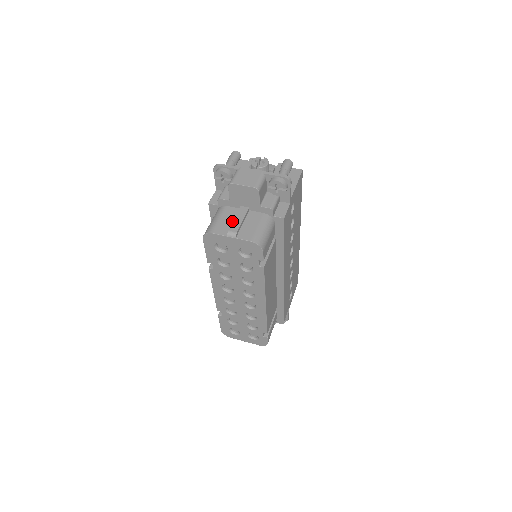
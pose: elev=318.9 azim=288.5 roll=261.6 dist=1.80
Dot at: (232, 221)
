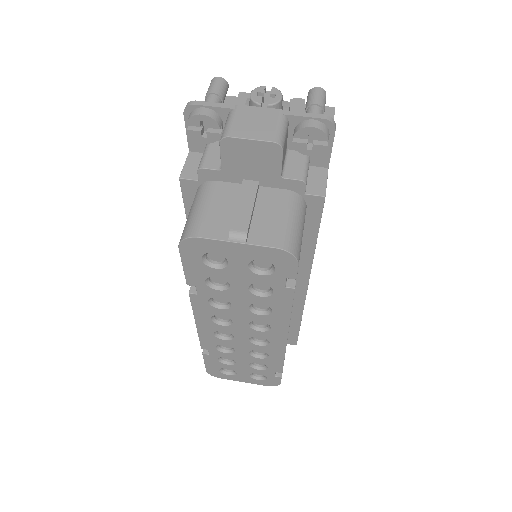
Dot at: (232, 210)
